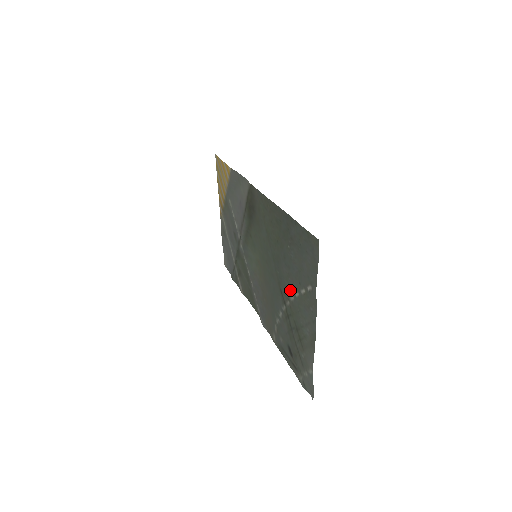
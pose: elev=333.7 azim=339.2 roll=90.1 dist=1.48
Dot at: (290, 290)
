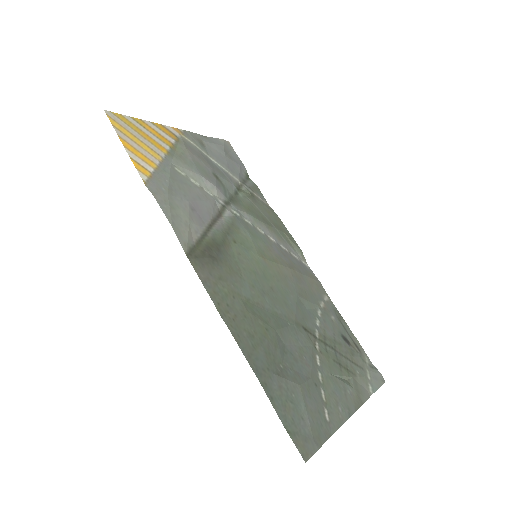
Dot at: (311, 355)
